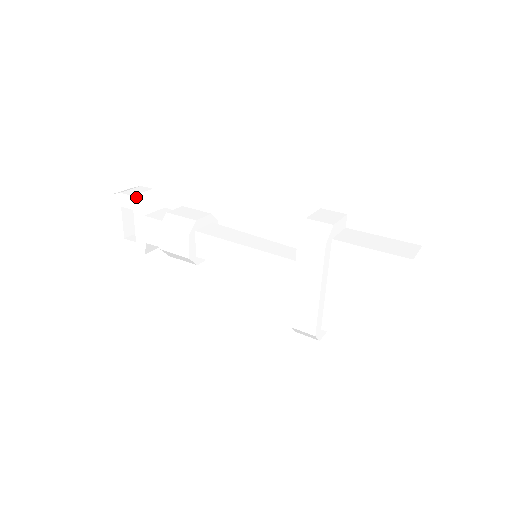
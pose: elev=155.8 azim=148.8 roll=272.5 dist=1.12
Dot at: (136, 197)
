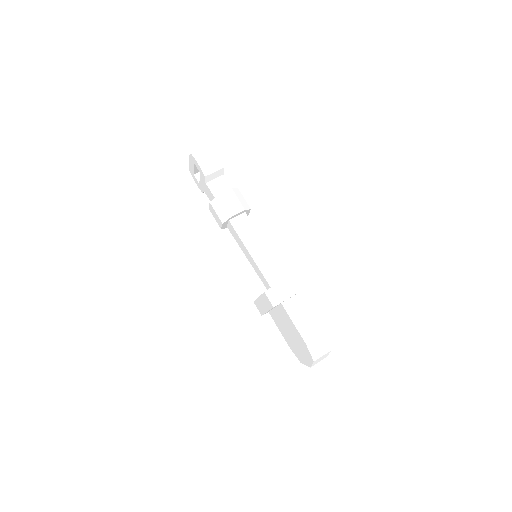
Dot at: (203, 171)
